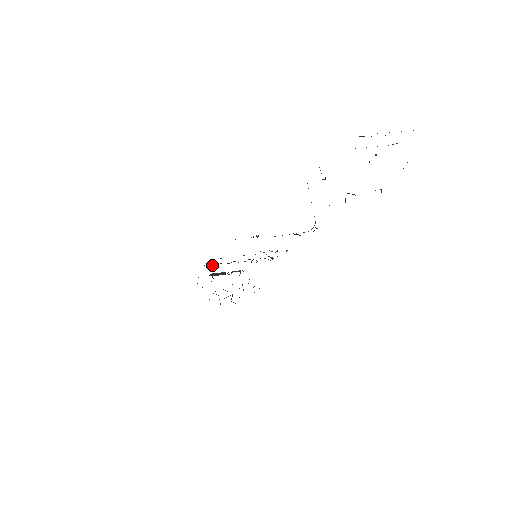
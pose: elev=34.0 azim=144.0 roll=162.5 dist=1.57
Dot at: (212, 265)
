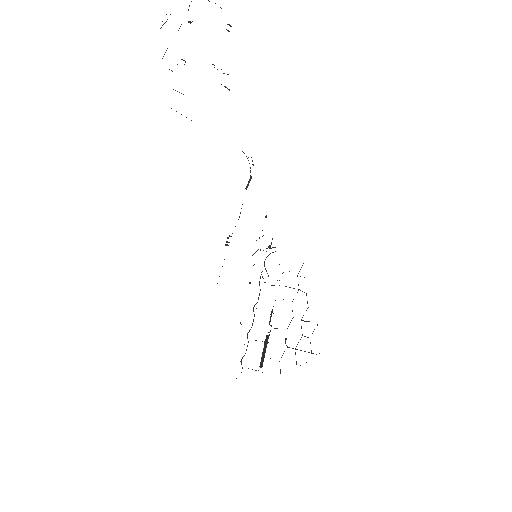
Dot at: (246, 350)
